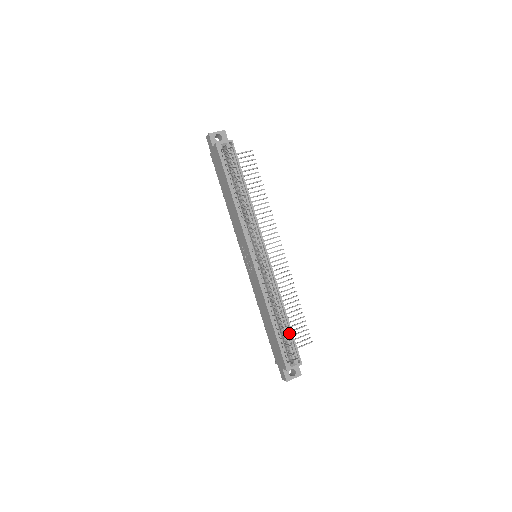
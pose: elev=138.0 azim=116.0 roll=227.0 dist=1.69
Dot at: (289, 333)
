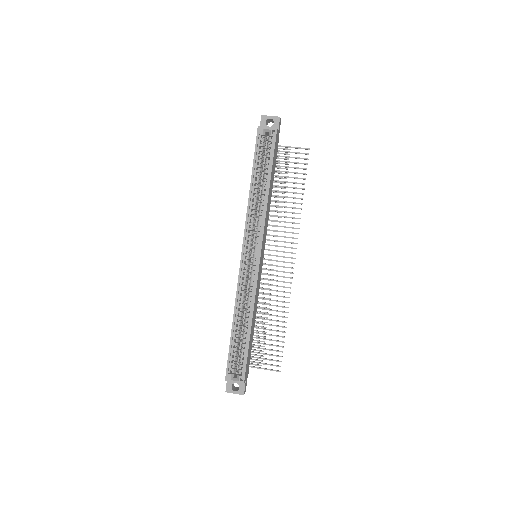
Dot at: (246, 347)
